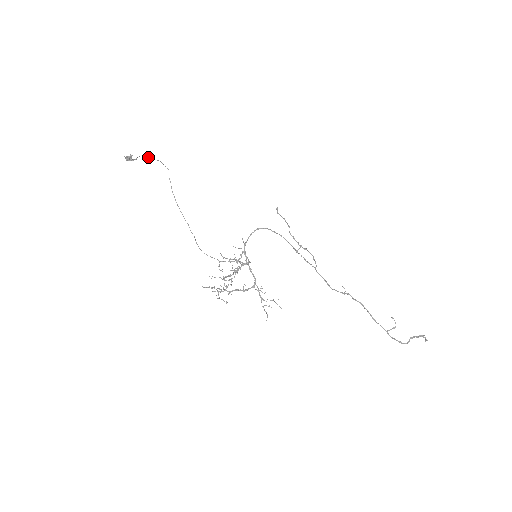
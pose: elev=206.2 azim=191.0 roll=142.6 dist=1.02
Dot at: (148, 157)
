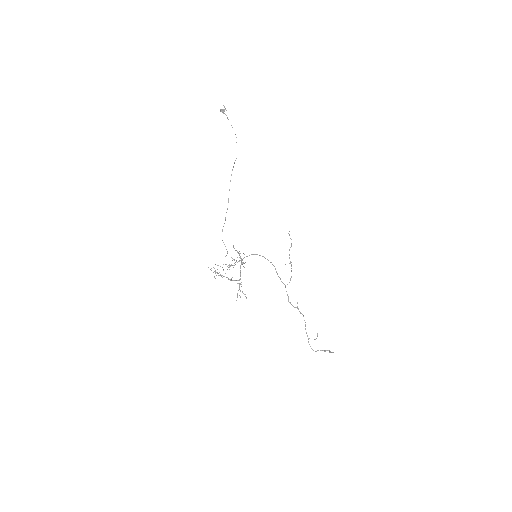
Dot at: (232, 127)
